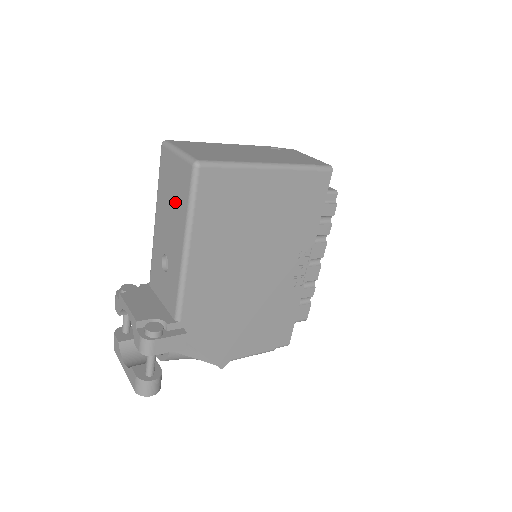
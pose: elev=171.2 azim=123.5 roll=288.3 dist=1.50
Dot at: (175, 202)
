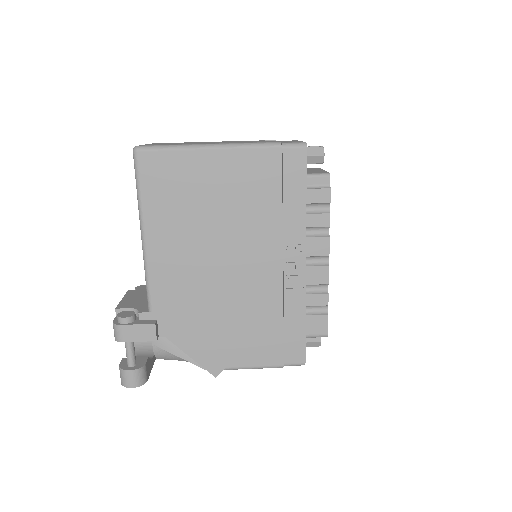
Dot at: occluded
